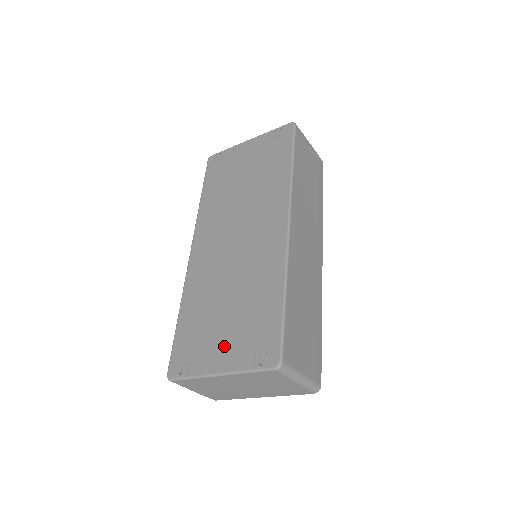
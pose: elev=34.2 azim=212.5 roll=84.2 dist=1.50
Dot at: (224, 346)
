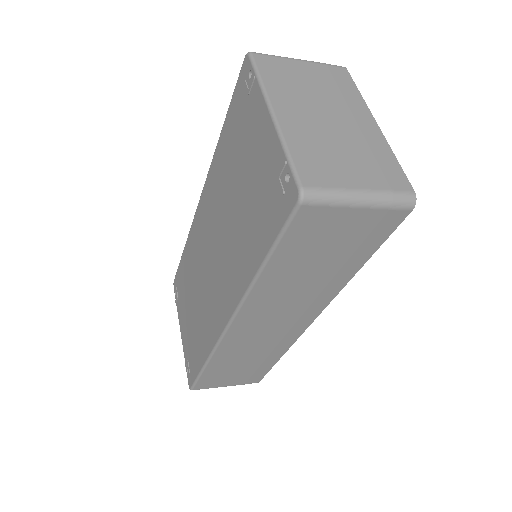
Dot at: (185, 325)
